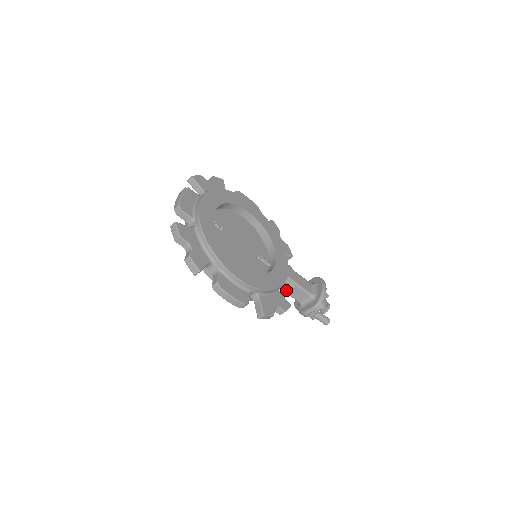
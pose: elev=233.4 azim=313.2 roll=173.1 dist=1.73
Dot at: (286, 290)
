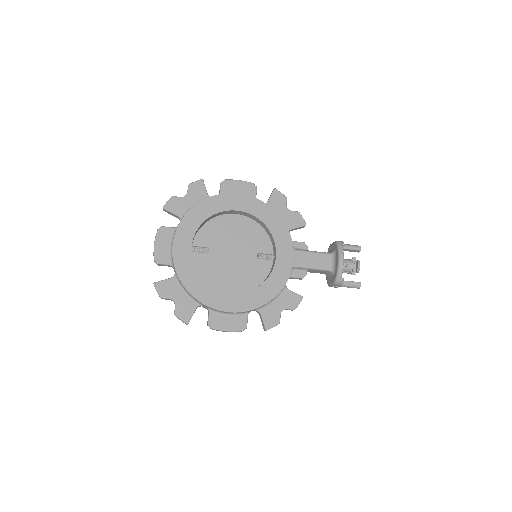
Dot at: (297, 278)
